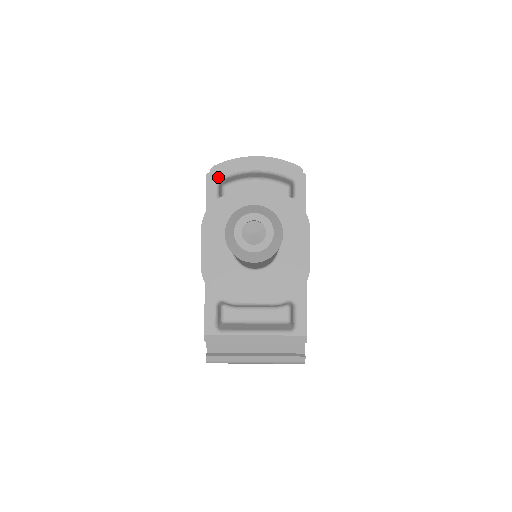
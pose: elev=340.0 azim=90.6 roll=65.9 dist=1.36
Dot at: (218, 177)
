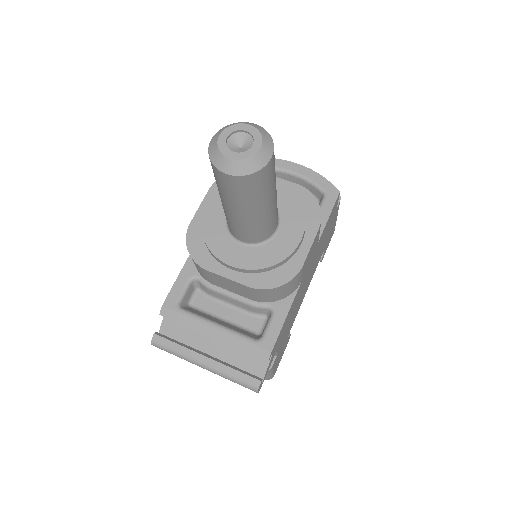
Dot at: occluded
